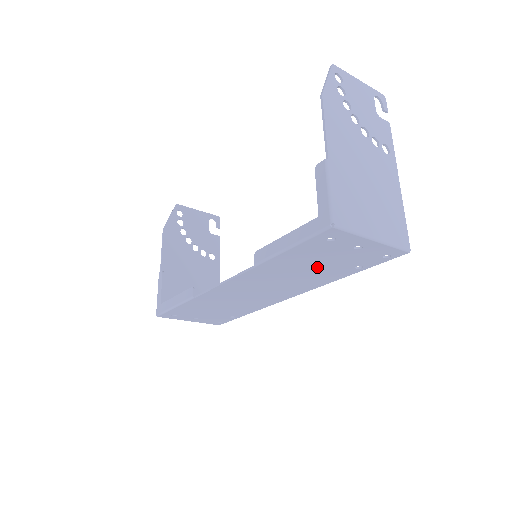
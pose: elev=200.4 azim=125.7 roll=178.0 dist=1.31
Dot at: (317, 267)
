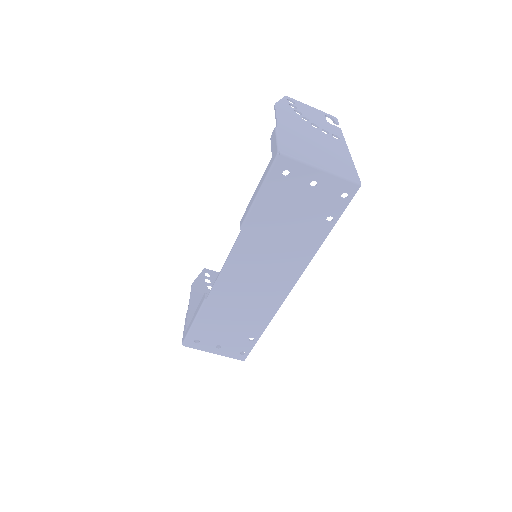
Dot at: (293, 224)
